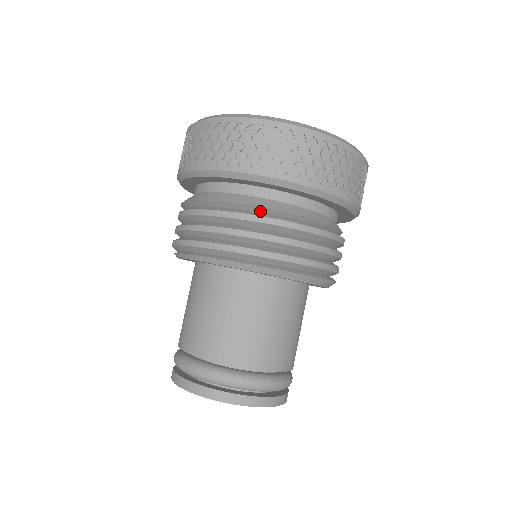
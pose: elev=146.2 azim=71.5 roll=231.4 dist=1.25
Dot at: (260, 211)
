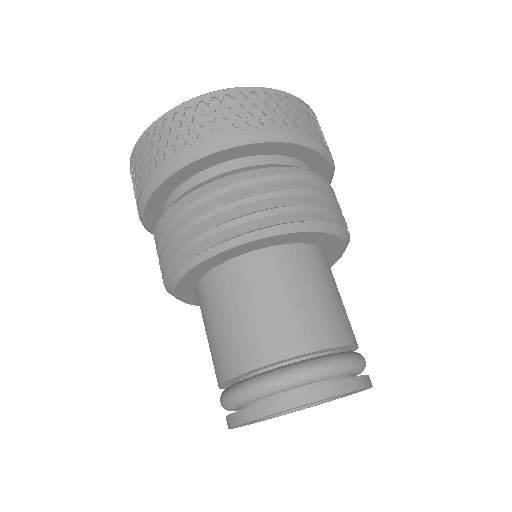
Dot at: (269, 174)
